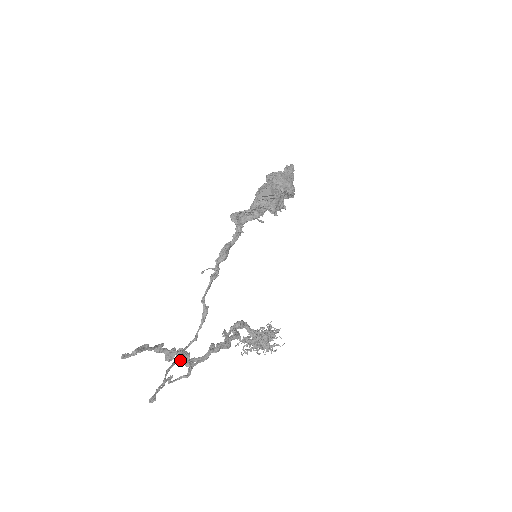
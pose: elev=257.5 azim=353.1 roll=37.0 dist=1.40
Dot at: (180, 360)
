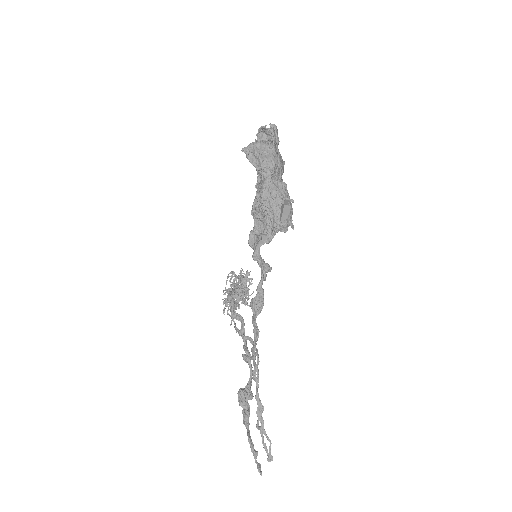
Dot at: (247, 401)
